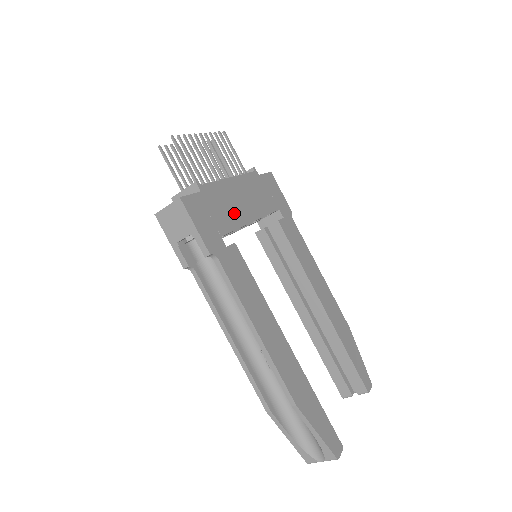
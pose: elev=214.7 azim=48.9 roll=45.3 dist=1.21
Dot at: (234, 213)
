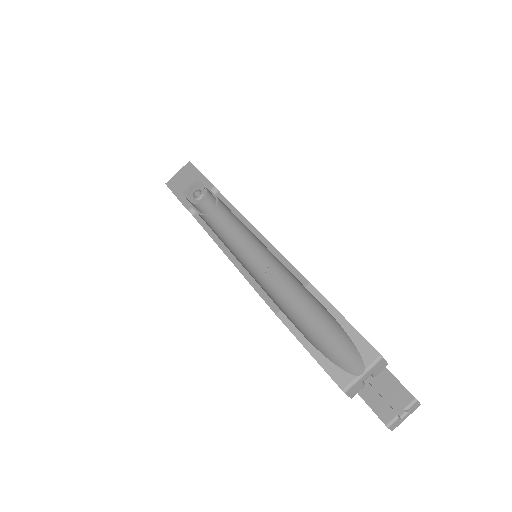
Dot at: occluded
